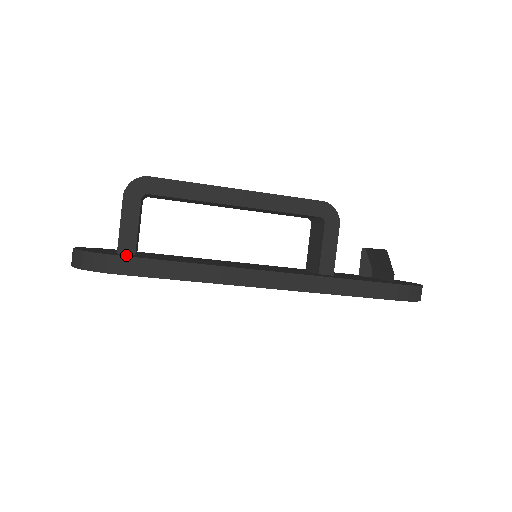
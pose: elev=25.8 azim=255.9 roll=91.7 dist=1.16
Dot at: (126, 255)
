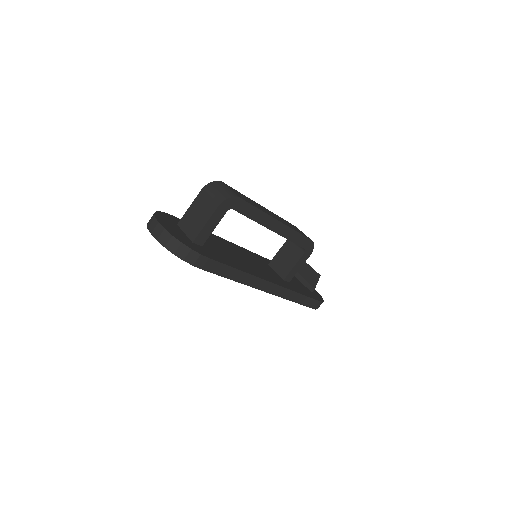
Dot at: (205, 252)
